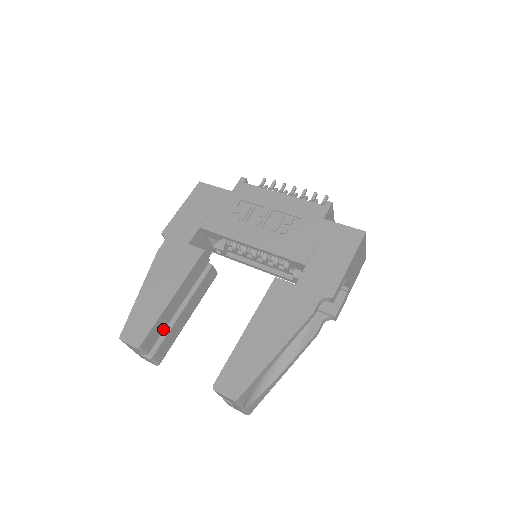
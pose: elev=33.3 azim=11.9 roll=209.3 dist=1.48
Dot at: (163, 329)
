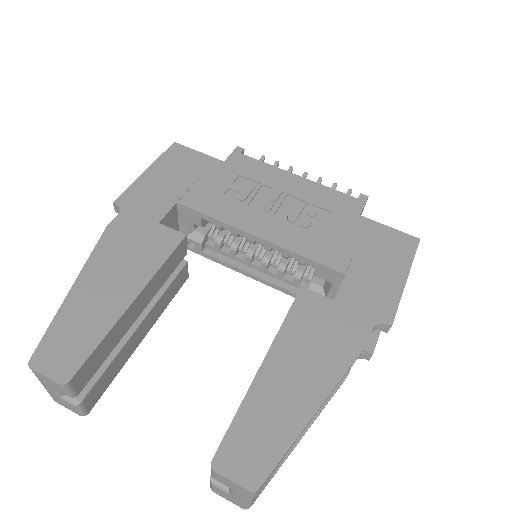
Dot at: (107, 354)
